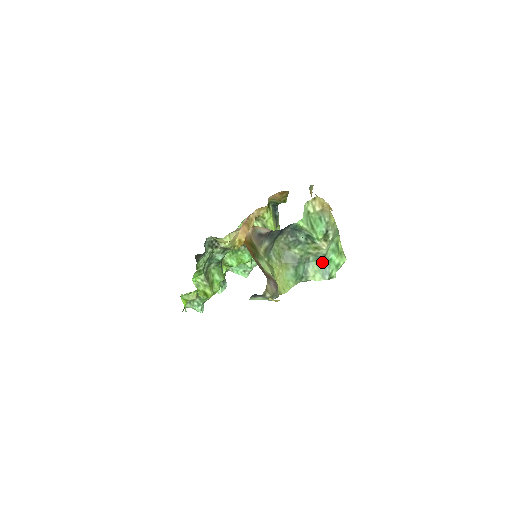
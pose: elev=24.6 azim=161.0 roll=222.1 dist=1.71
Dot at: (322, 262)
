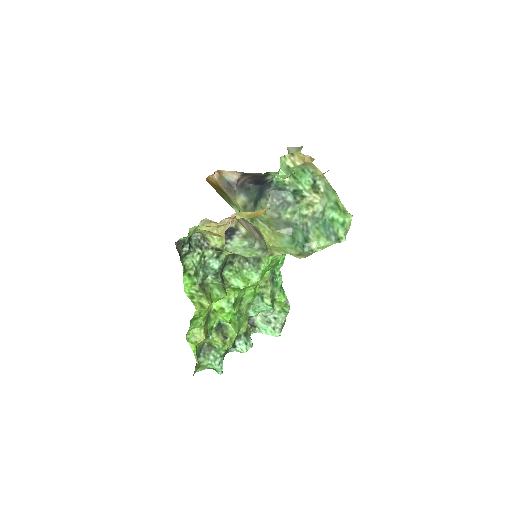
Dot at: (323, 224)
